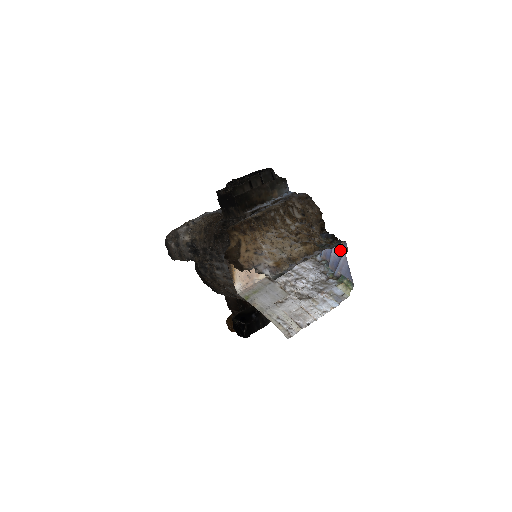
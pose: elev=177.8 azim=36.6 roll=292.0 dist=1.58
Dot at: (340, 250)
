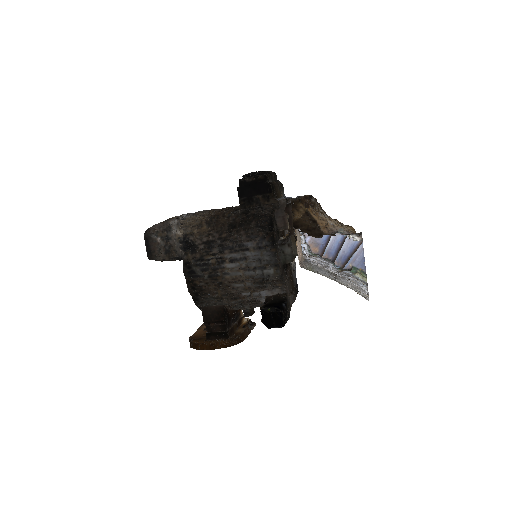
Dot at: (353, 243)
